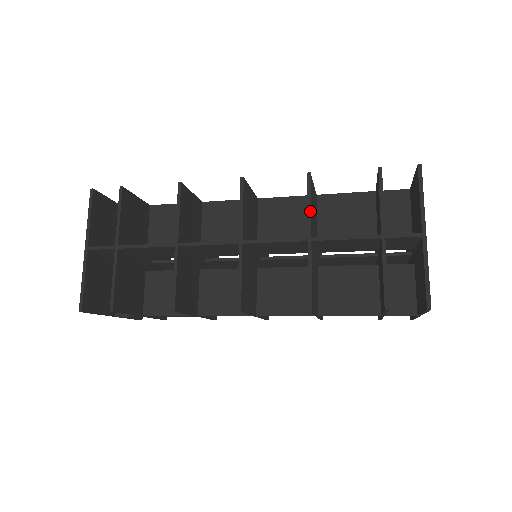
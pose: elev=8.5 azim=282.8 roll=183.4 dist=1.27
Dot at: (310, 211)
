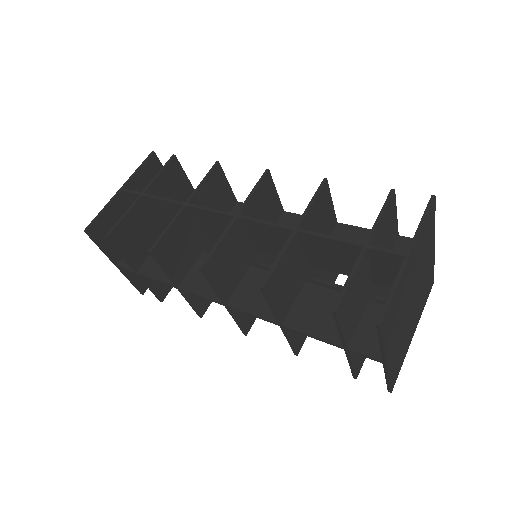
Dot at: (309, 207)
